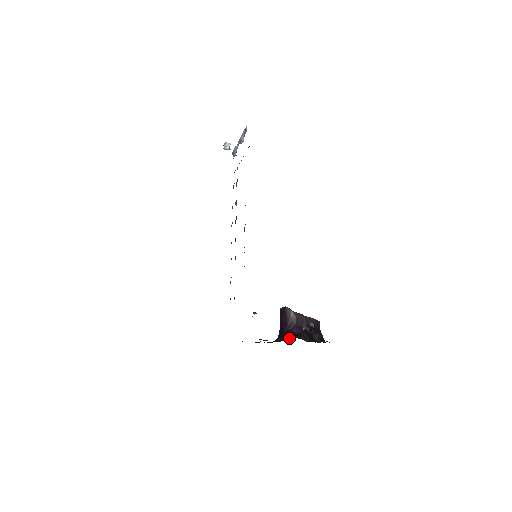
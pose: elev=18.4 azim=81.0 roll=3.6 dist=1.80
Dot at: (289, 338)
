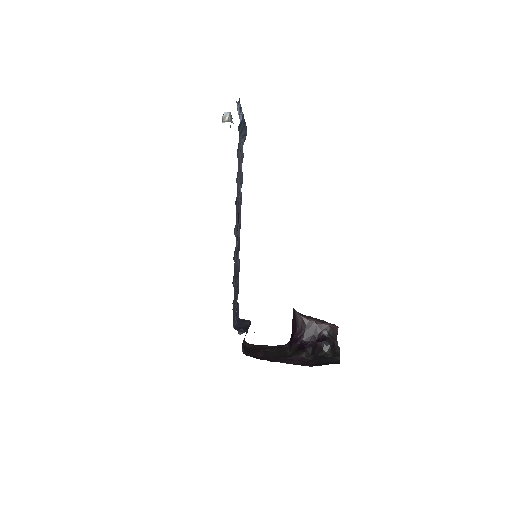
Dot at: (291, 351)
